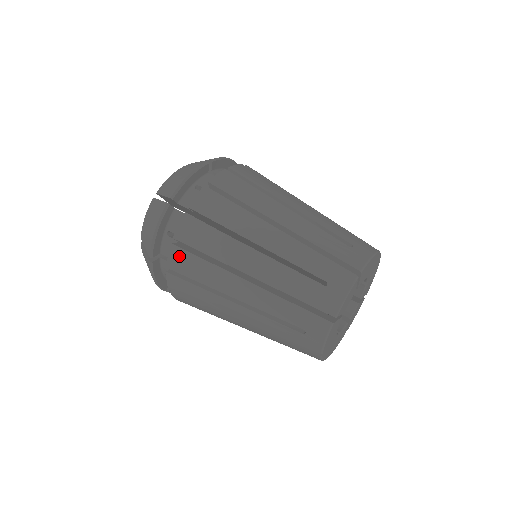
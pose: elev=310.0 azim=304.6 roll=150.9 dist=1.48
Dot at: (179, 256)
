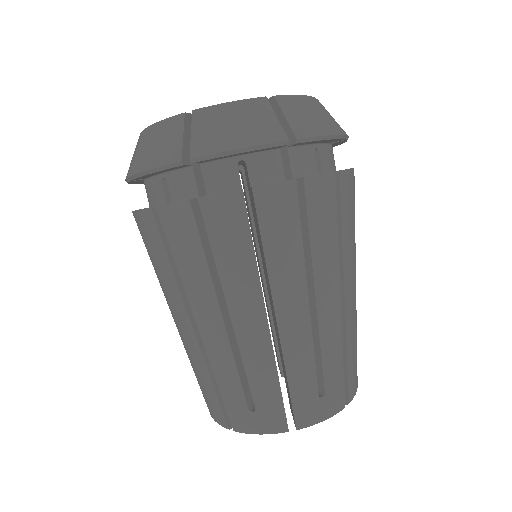
Dot at: (232, 211)
